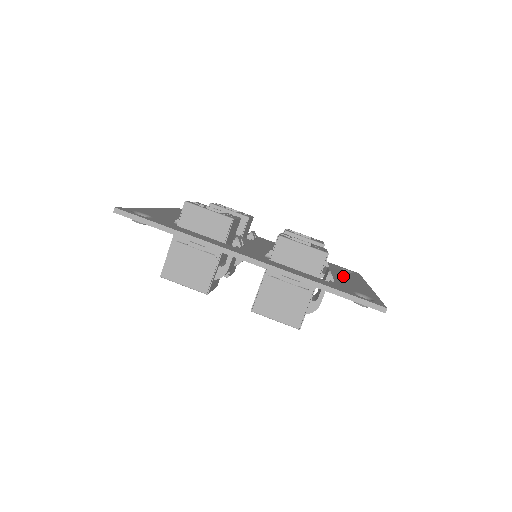
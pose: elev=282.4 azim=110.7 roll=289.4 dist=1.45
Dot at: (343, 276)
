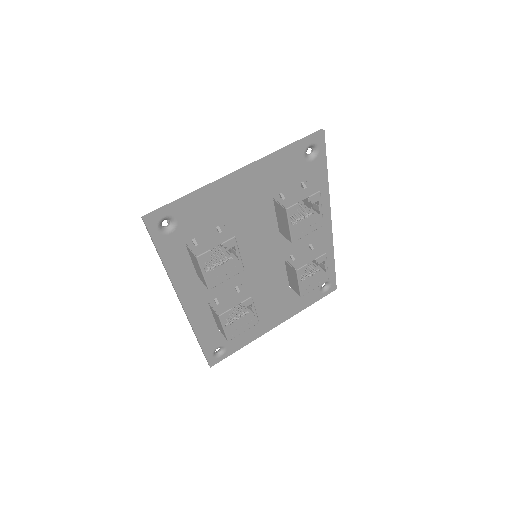
Dot at: (278, 310)
